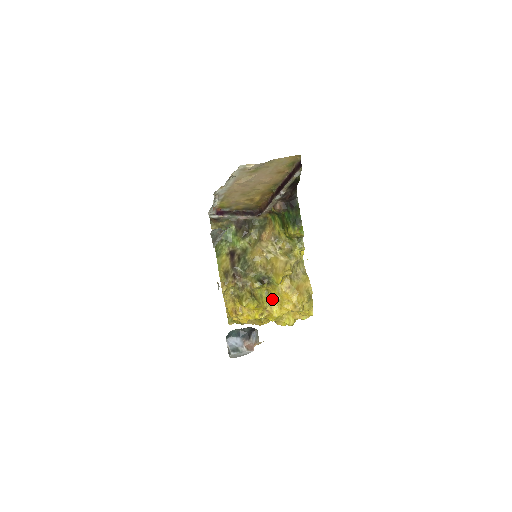
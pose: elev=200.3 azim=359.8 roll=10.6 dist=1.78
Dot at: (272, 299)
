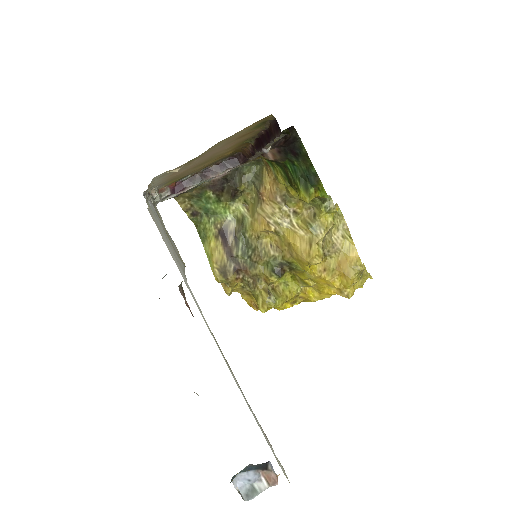
Dot at: (303, 284)
